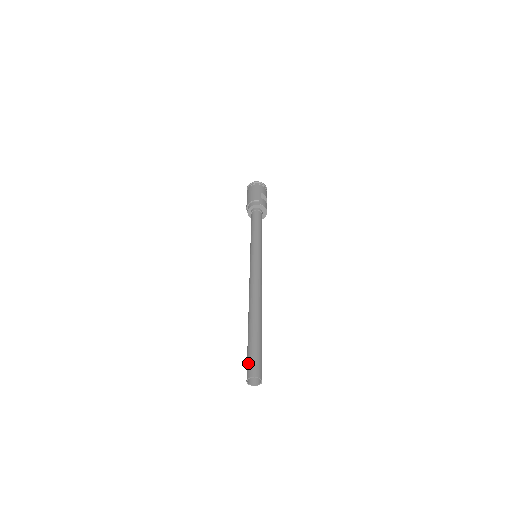
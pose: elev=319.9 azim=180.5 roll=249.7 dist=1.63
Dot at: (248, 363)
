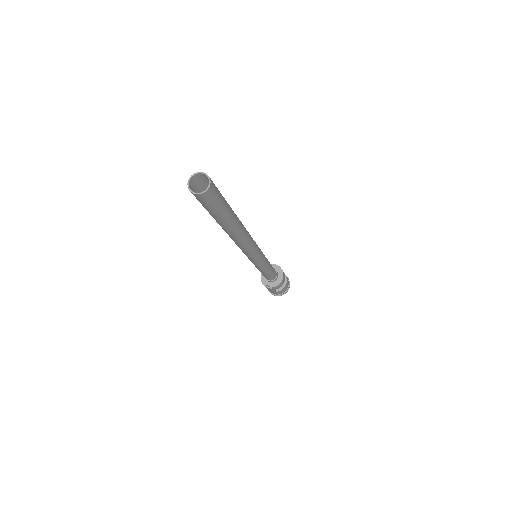
Dot at: (196, 191)
